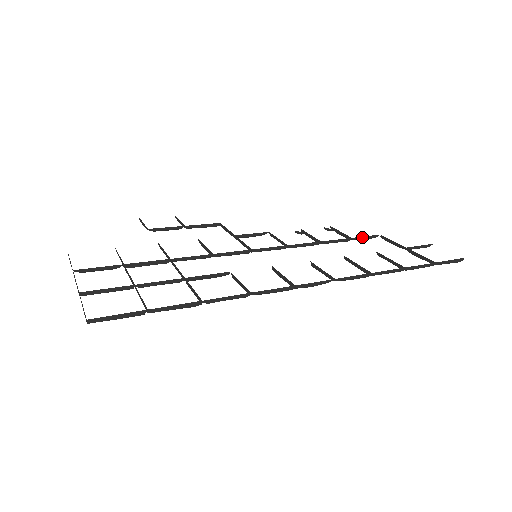
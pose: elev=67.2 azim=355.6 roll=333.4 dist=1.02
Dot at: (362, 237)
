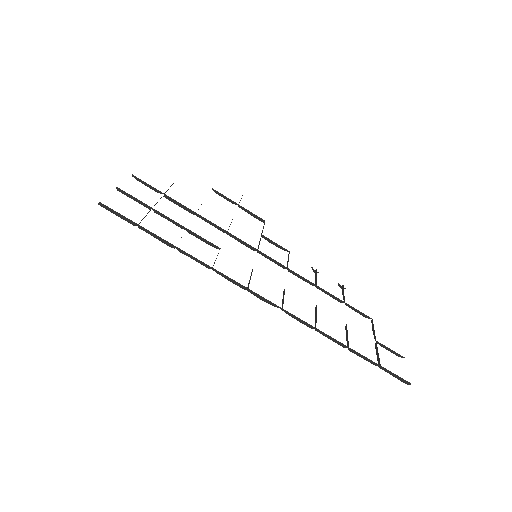
Dot at: occluded
